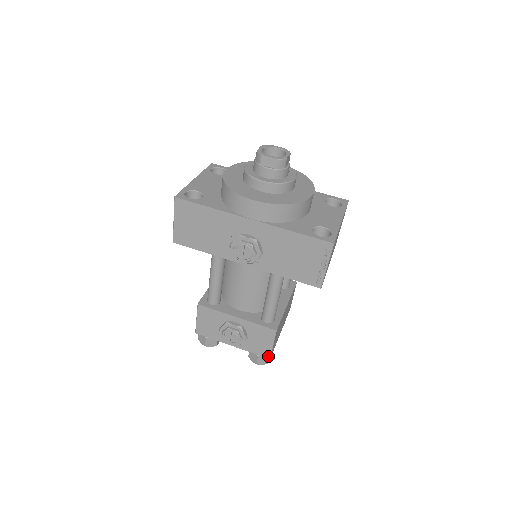
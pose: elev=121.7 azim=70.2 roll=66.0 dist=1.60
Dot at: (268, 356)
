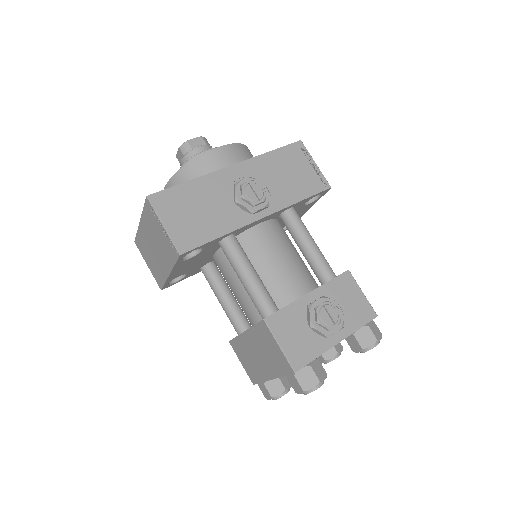
Dot at: (373, 314)
